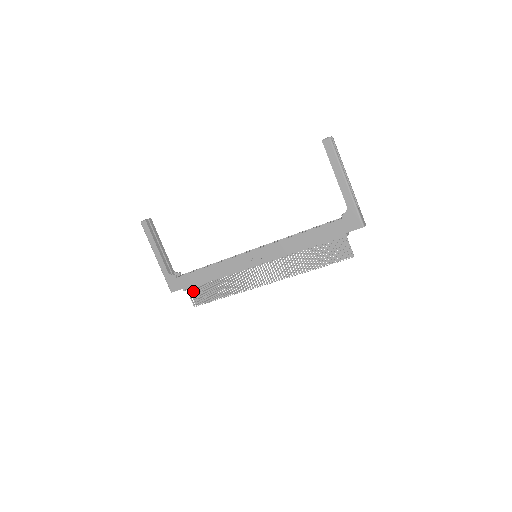
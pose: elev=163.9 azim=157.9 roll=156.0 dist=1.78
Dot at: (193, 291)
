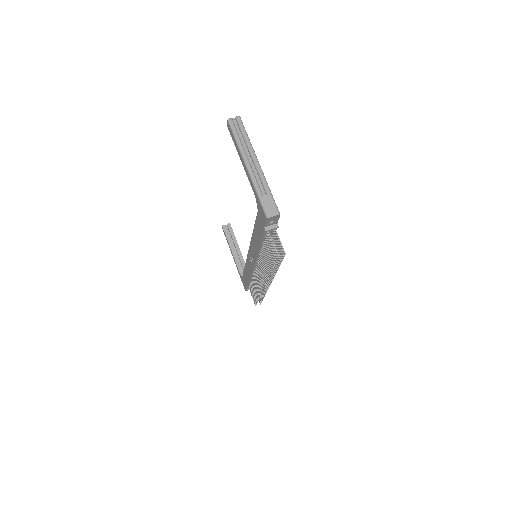
Dot at: occluded
